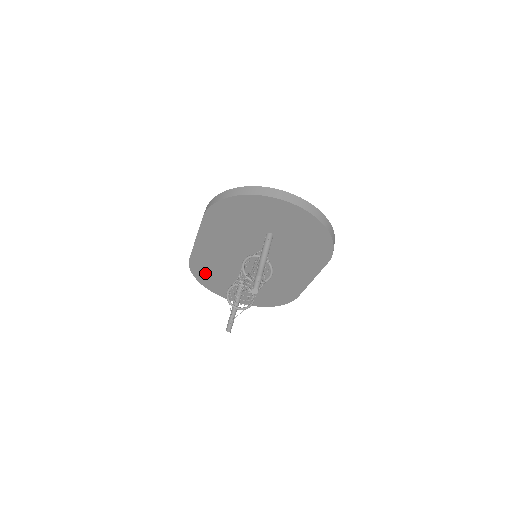
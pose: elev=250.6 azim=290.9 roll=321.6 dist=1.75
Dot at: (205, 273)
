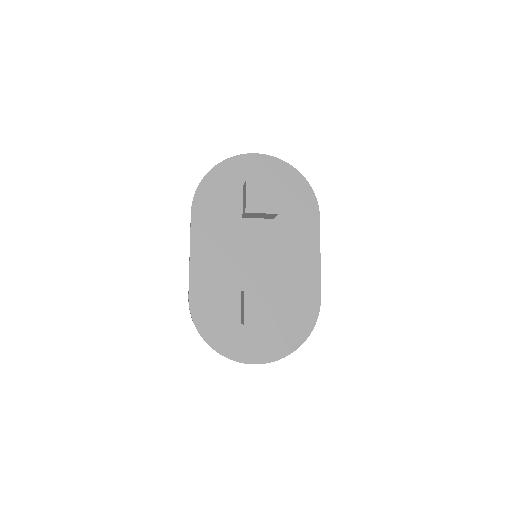
Dot at: occluded
